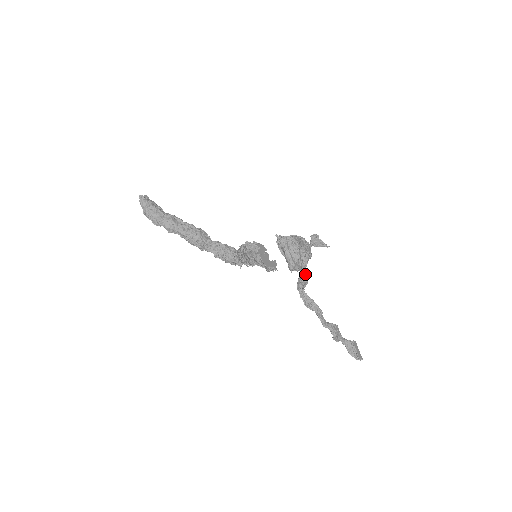
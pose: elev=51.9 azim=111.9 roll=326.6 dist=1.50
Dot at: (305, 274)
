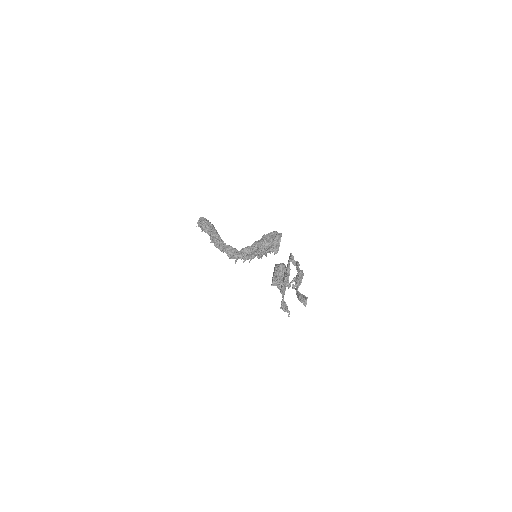
Dot at: occluded
